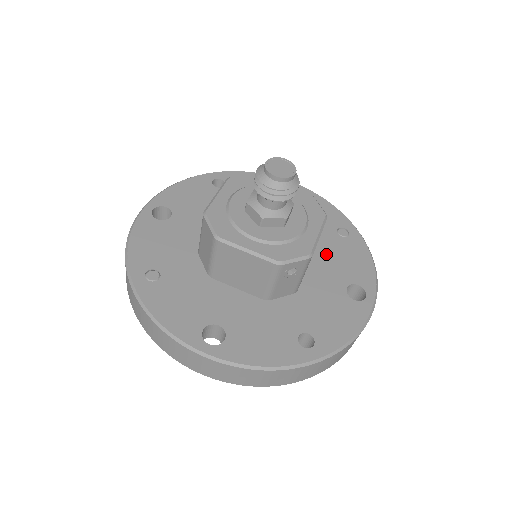
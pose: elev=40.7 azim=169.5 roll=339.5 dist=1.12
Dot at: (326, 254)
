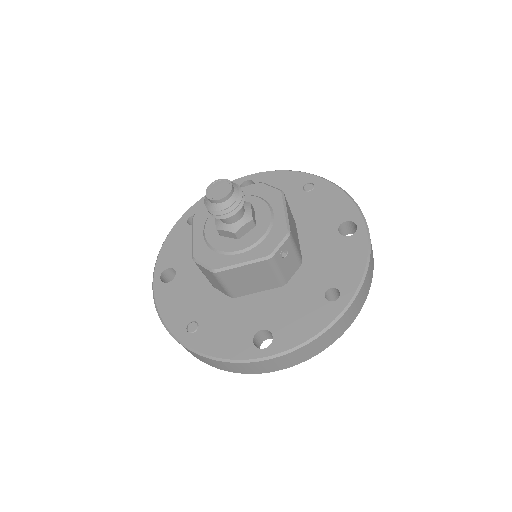
Dot at: (306, 215)
